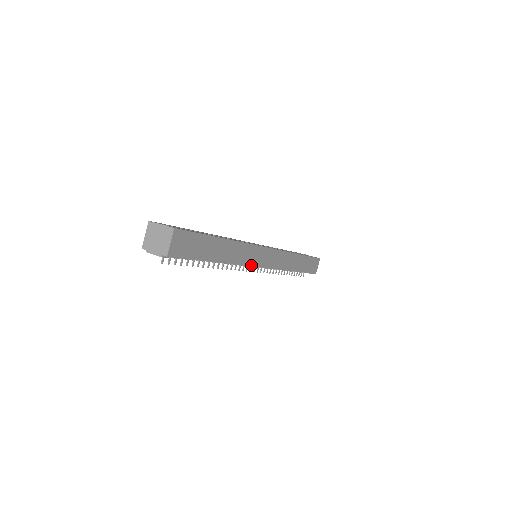
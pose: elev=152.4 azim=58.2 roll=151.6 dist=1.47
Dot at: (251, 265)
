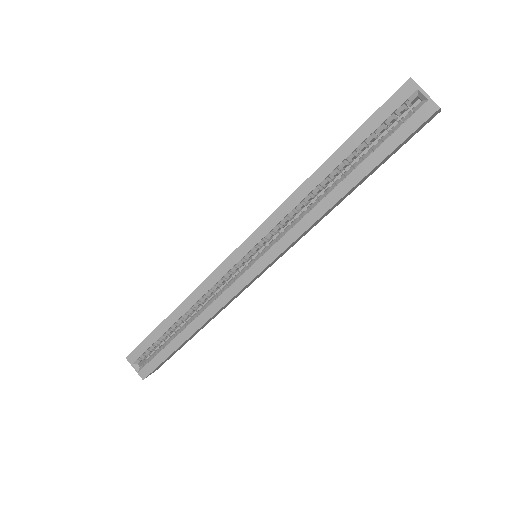
Dot at: (247, 287)
